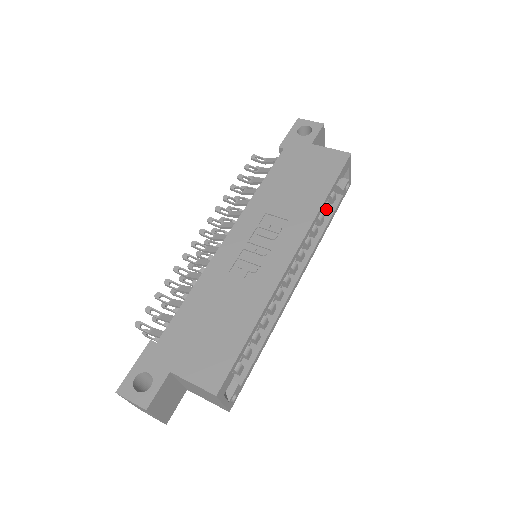
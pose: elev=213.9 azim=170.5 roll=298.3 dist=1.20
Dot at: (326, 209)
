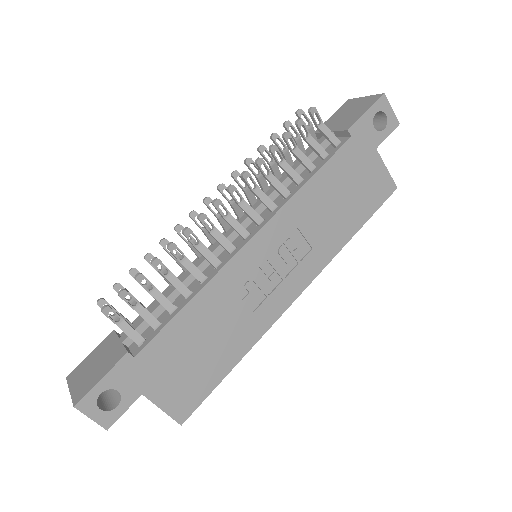
Dot at: occluded
